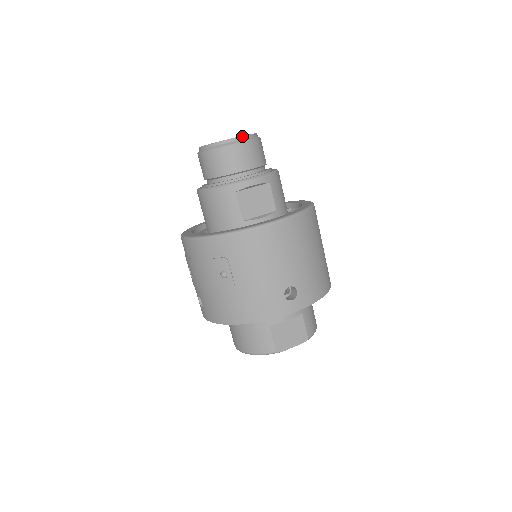
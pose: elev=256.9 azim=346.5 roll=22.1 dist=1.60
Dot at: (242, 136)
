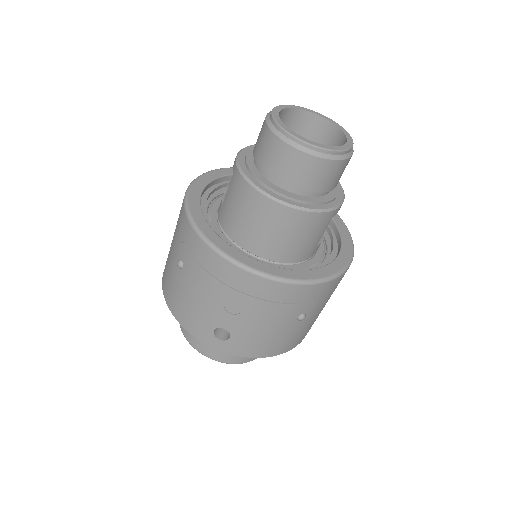
Dot at: occluded
